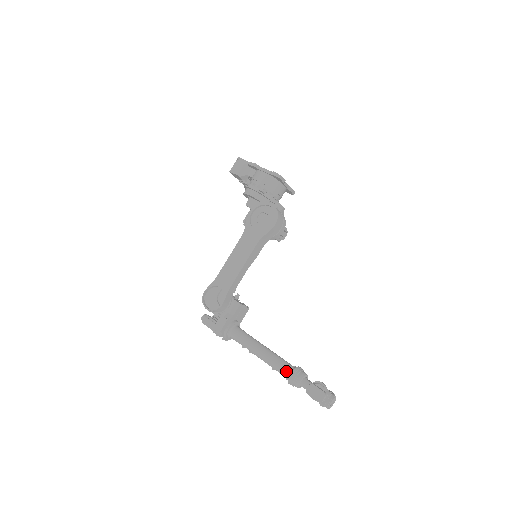
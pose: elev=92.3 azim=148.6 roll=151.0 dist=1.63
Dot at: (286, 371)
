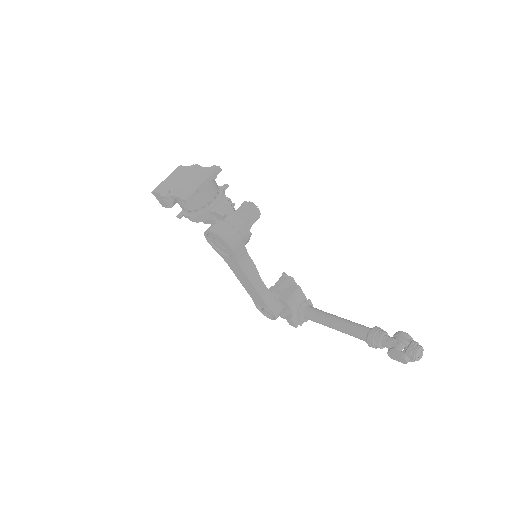
Dot at: (364, 340)
